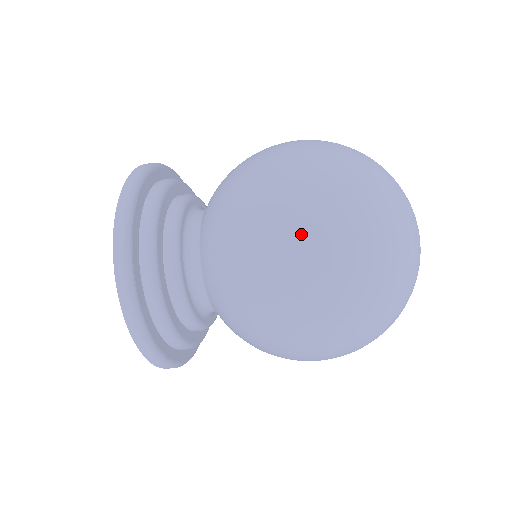
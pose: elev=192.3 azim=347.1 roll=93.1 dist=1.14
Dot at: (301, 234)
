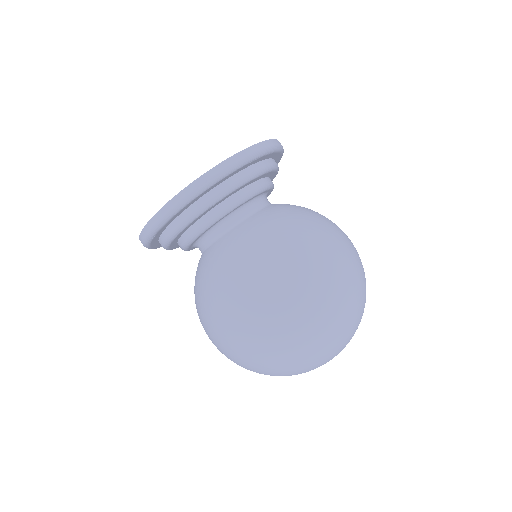
Dot at: (304, 290)
